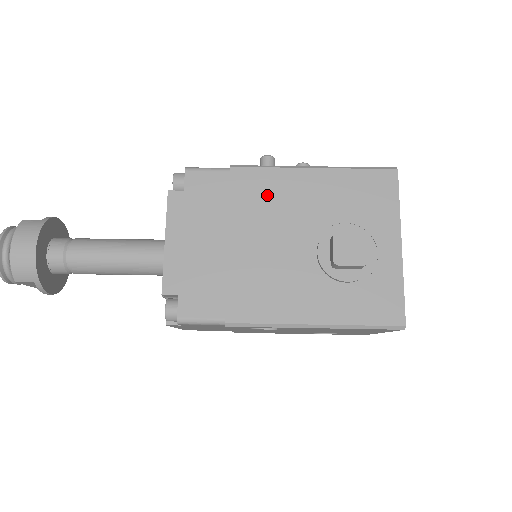
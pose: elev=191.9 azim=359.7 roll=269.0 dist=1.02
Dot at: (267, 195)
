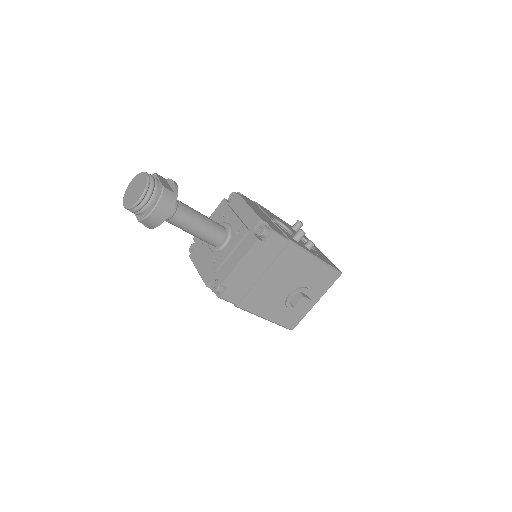
Dot at: (293, 262)
